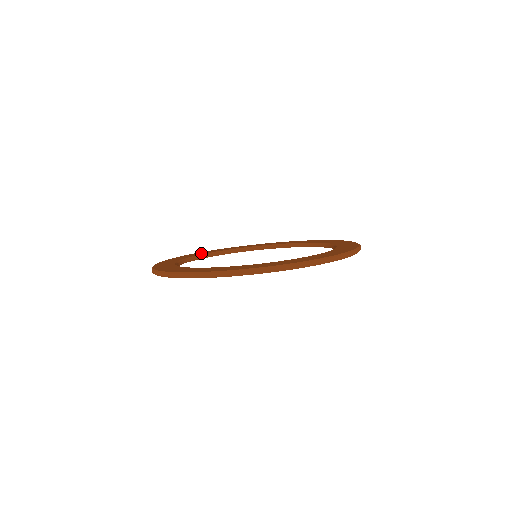
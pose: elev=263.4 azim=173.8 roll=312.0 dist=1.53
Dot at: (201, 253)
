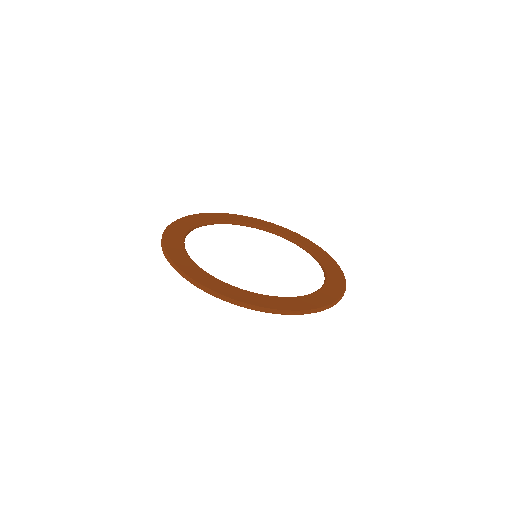
Dot at: (235, 218)
